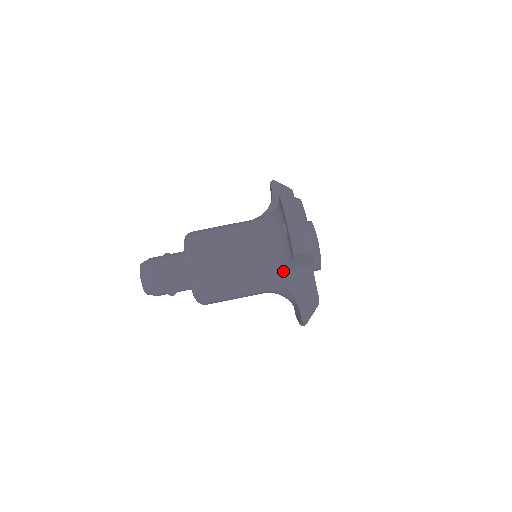
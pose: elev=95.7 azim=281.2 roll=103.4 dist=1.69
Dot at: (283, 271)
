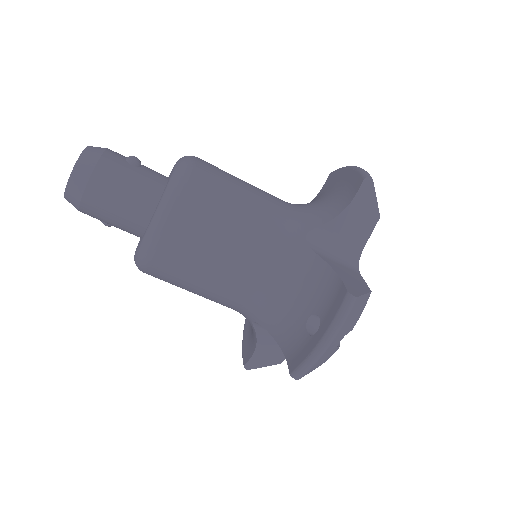
Dot at: occluded
